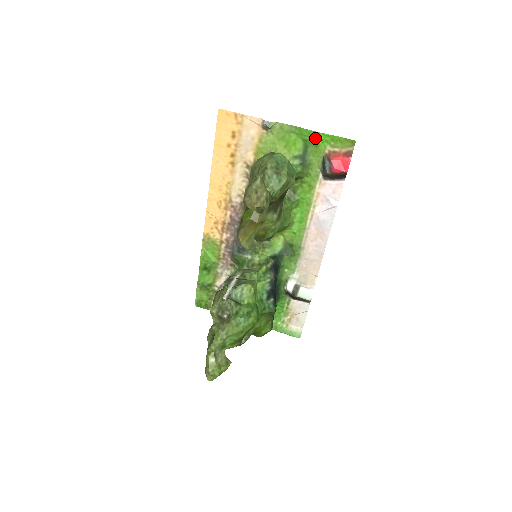
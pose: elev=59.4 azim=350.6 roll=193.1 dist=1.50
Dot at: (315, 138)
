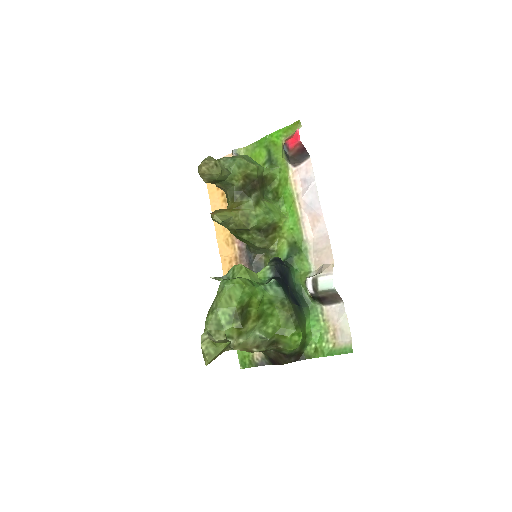
Dot at: (271, 139)
